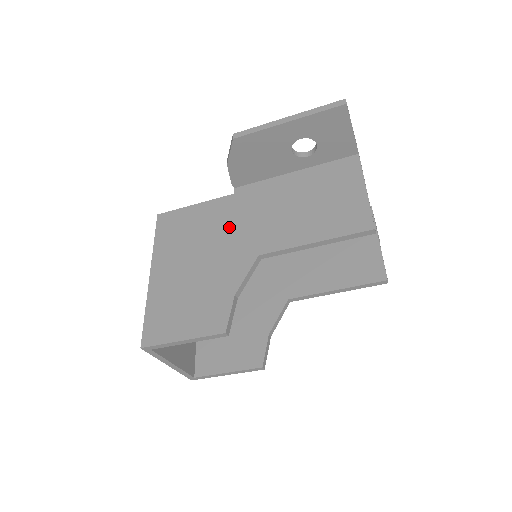
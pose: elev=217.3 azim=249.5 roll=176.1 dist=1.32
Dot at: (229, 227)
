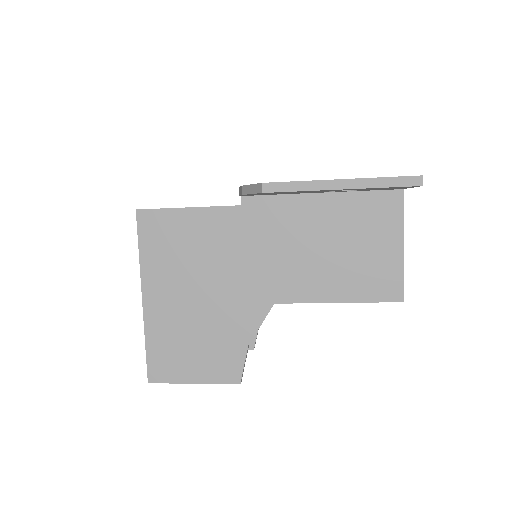
Dot at: (237, 256)
